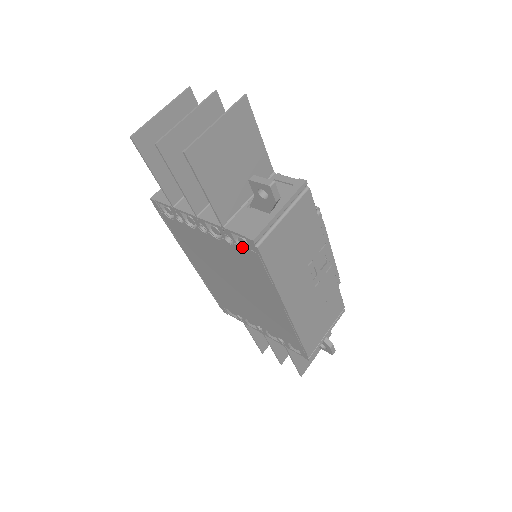
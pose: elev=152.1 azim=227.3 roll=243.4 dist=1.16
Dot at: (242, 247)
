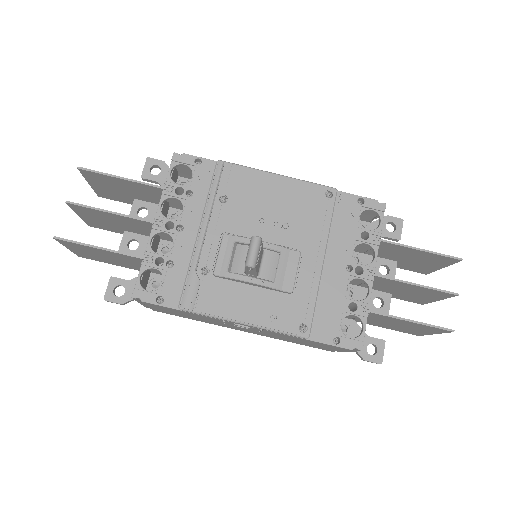
Dot at: occluded
